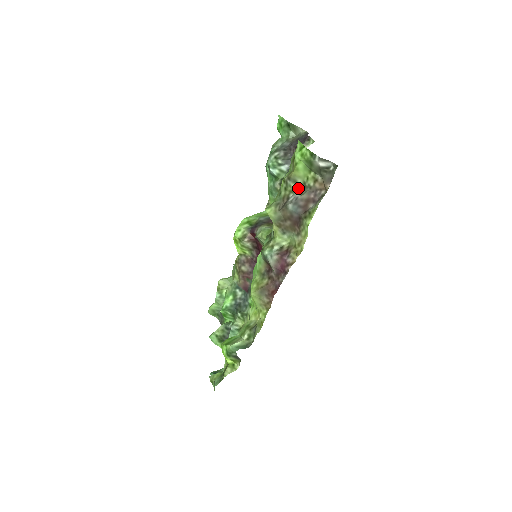
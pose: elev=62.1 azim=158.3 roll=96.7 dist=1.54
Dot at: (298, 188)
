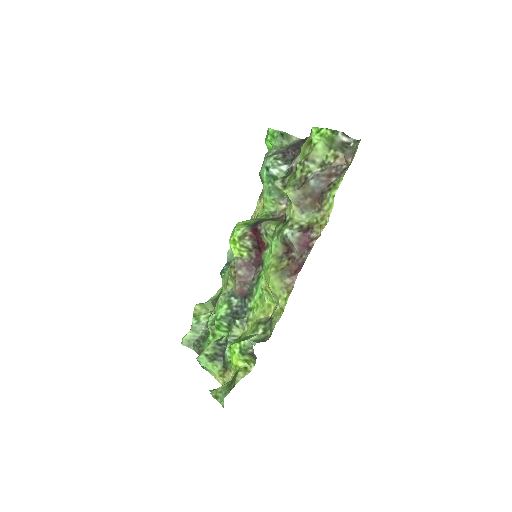
Dot at: (317, 167)
